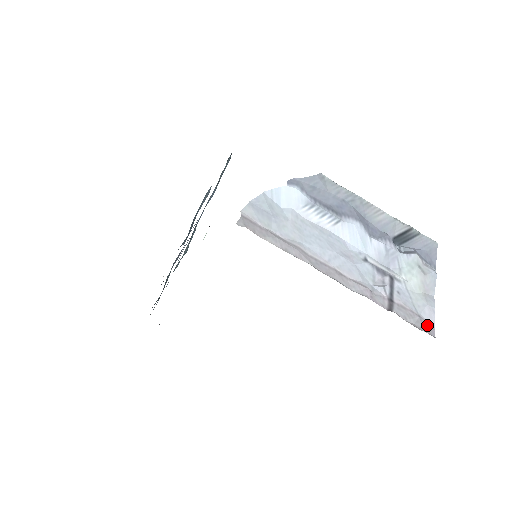
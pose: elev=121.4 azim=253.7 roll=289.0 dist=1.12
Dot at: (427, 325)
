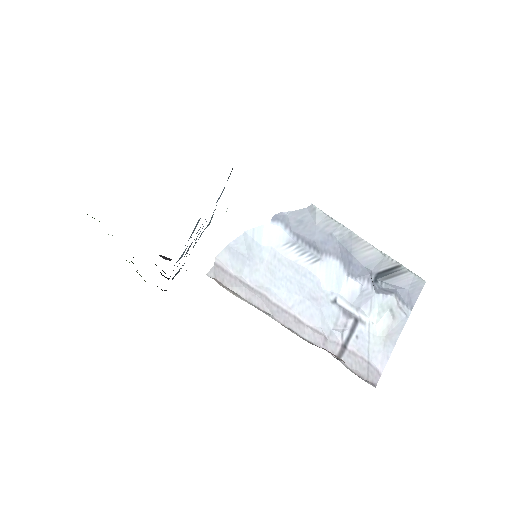
Dot at: (373, 372)
